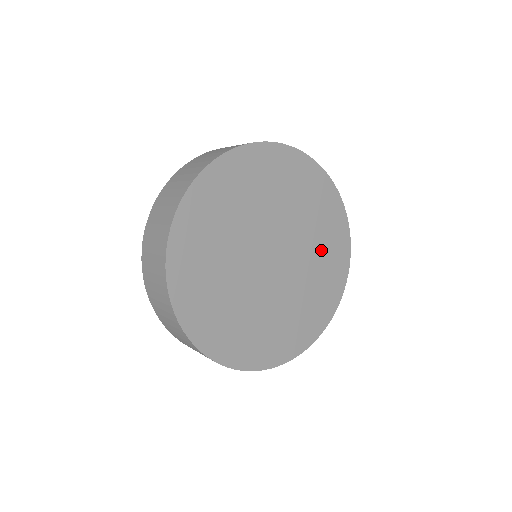
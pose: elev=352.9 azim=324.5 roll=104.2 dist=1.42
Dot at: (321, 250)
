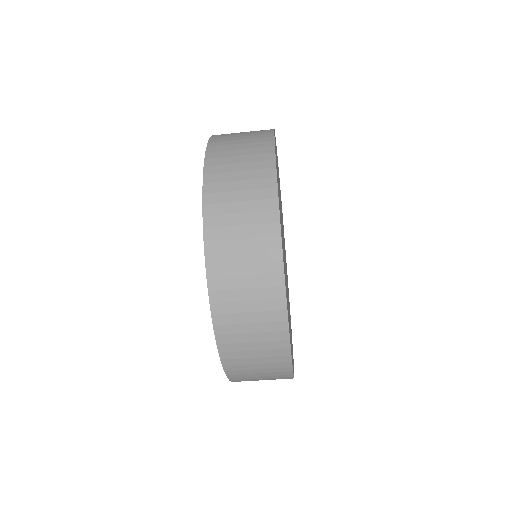
Dot at: occluded
